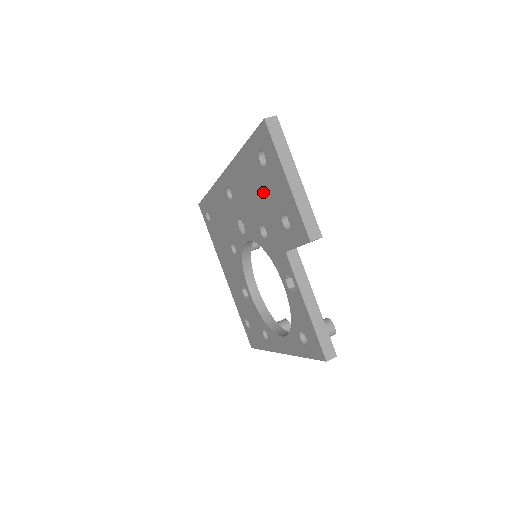
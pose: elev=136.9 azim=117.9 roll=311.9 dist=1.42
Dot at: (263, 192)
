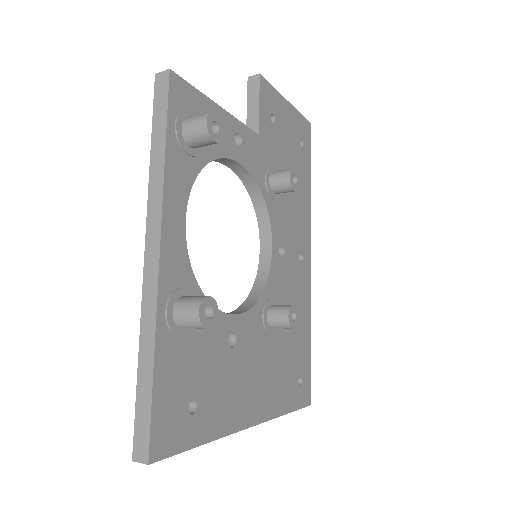
Dot at: occluded
